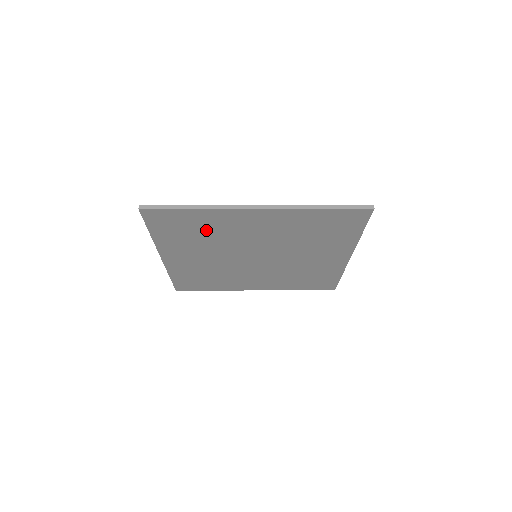
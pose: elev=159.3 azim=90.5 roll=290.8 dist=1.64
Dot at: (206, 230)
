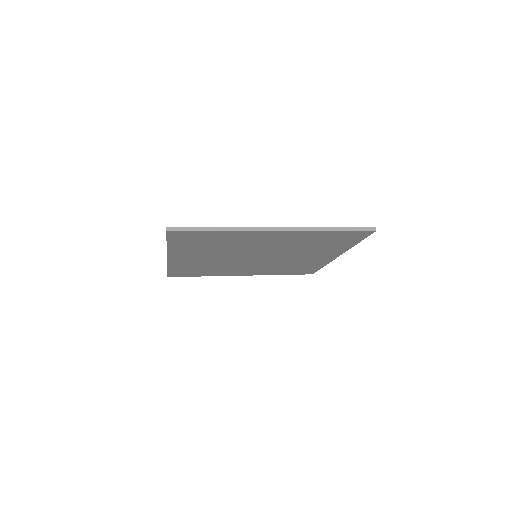
Dot at: (221, 242)
